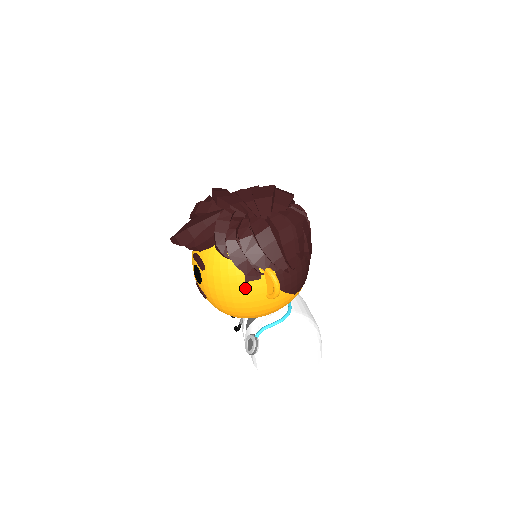
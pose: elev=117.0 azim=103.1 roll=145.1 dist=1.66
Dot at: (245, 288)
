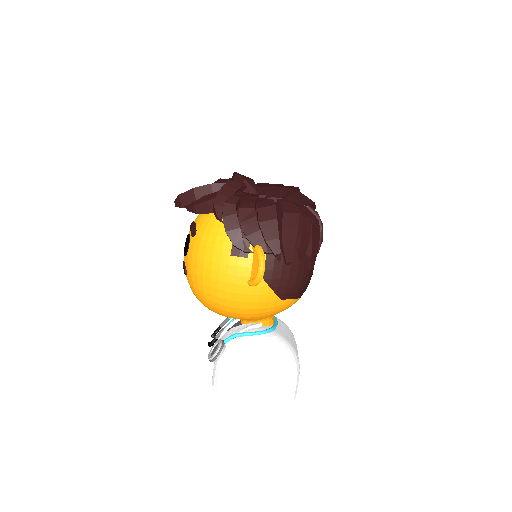
Dot at: (228, 263)
